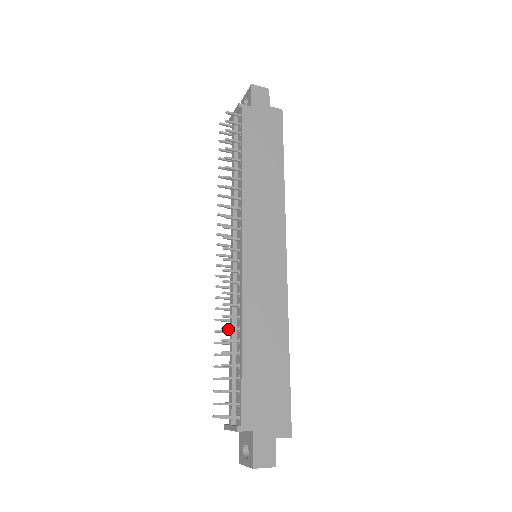
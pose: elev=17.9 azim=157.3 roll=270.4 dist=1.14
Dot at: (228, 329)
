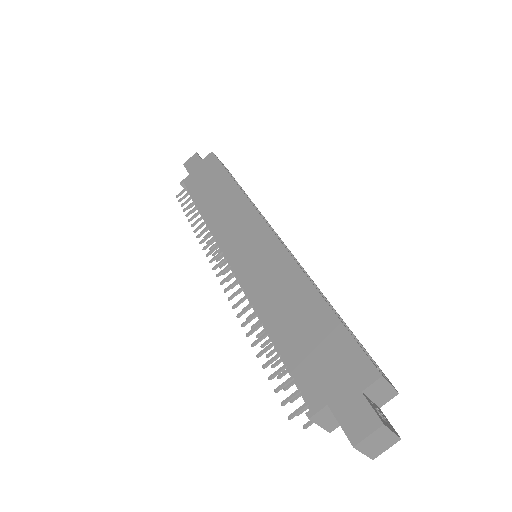
Dot at: (252, 332)
